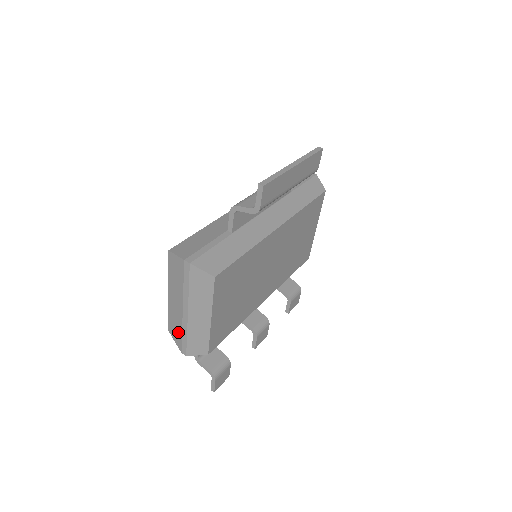
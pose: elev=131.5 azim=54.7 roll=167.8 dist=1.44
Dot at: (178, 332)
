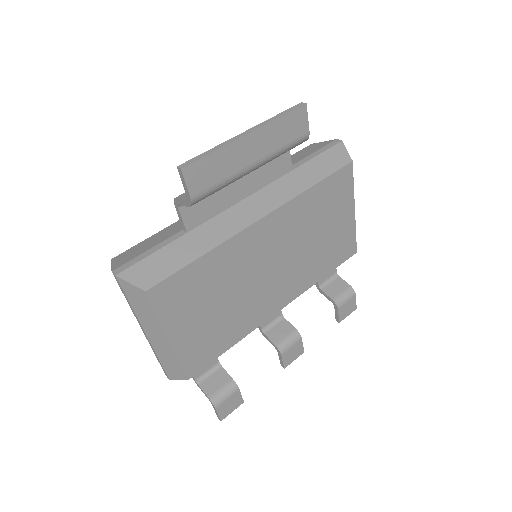
Dot at: occluded
